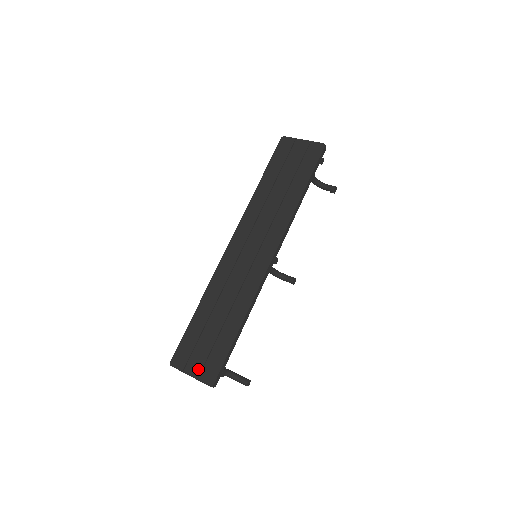
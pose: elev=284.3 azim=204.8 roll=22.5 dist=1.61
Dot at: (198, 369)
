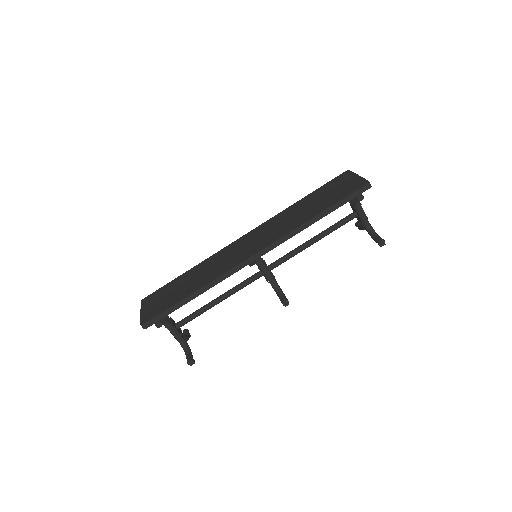
Dot at: (147, 310)
